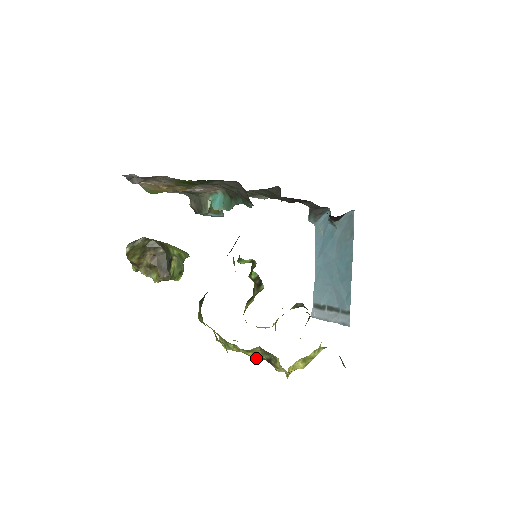
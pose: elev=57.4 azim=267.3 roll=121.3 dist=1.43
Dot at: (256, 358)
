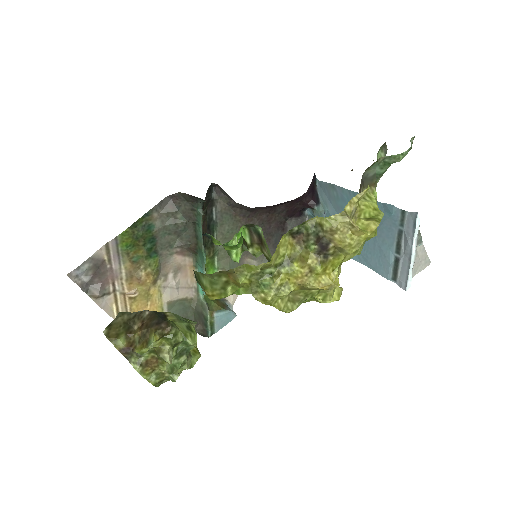
Dot at: (325, 285)
